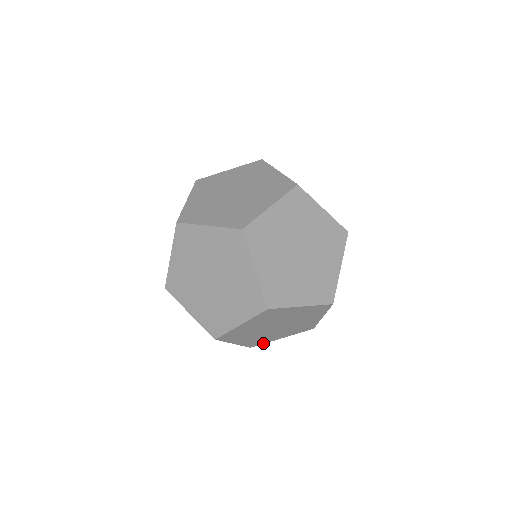
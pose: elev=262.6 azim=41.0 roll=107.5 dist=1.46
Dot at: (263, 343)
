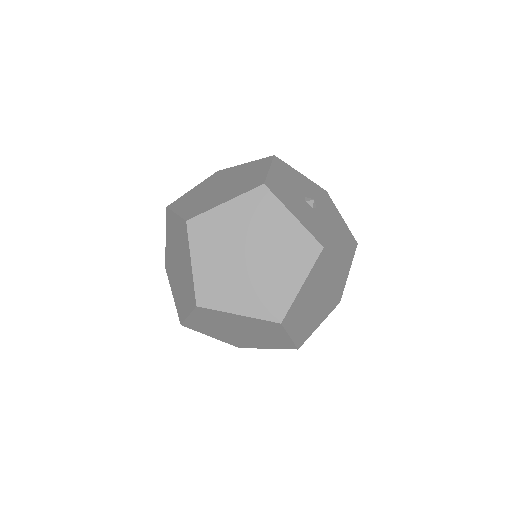
Dot at: (250, 347)
